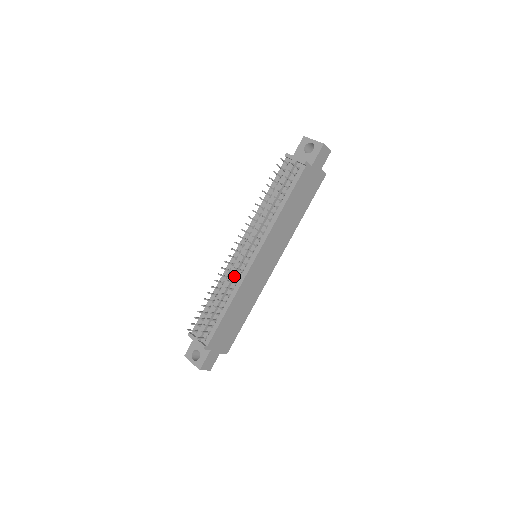
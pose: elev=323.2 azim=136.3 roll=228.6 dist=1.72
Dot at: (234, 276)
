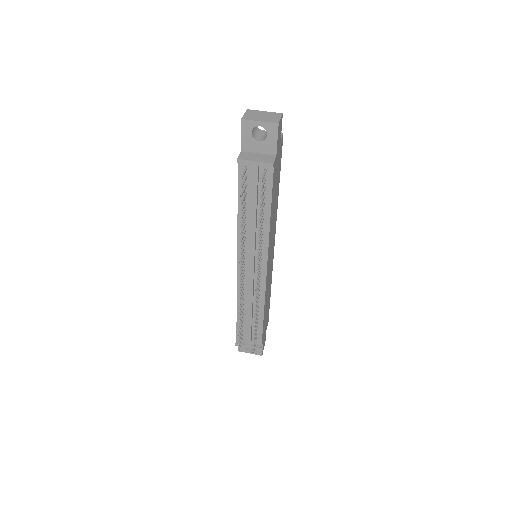
Dot at: (253, 293)
